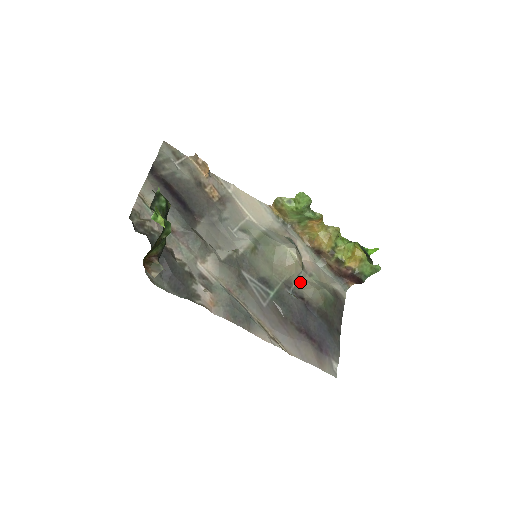
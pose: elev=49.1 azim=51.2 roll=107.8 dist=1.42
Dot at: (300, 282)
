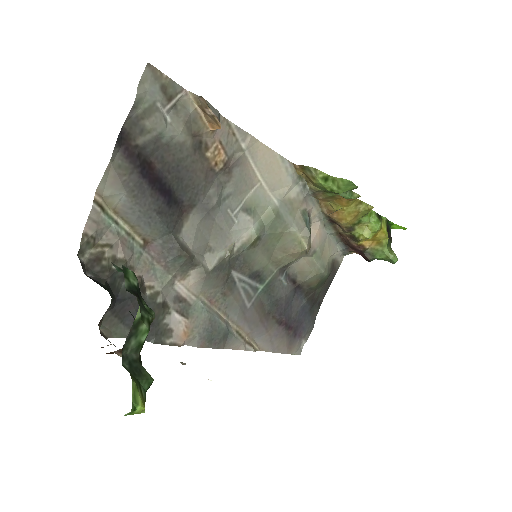
Dot at: (298, 261)
